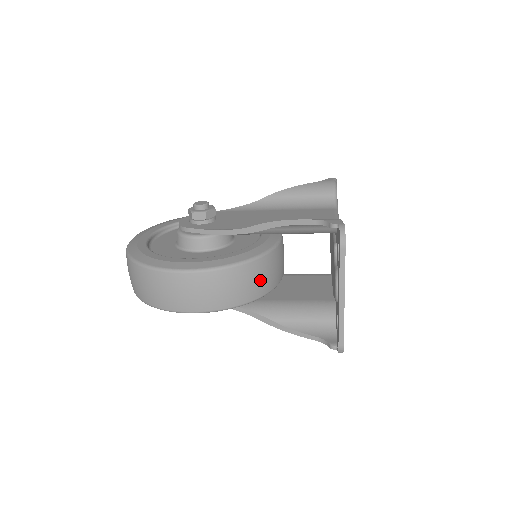
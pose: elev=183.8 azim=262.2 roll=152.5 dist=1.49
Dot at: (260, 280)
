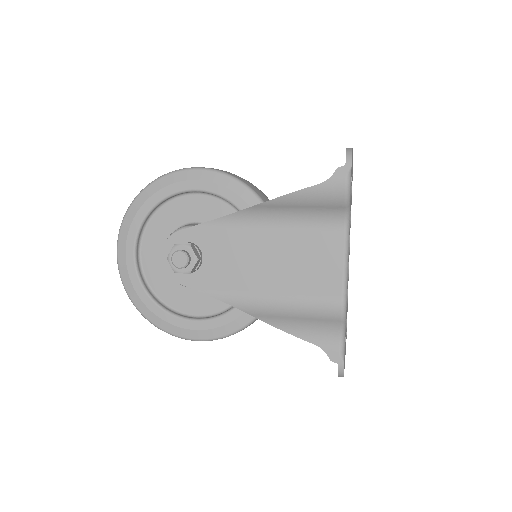
Dot at: occluded
